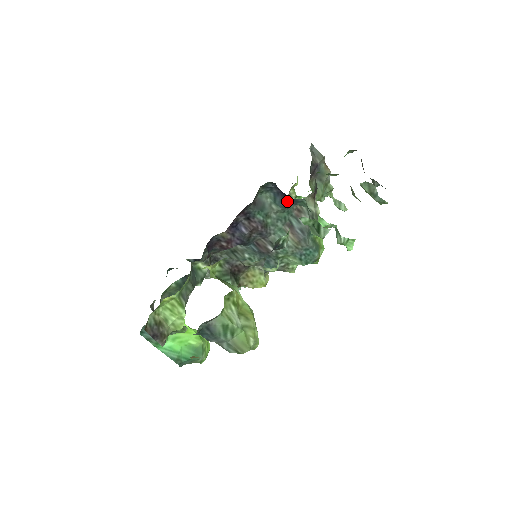
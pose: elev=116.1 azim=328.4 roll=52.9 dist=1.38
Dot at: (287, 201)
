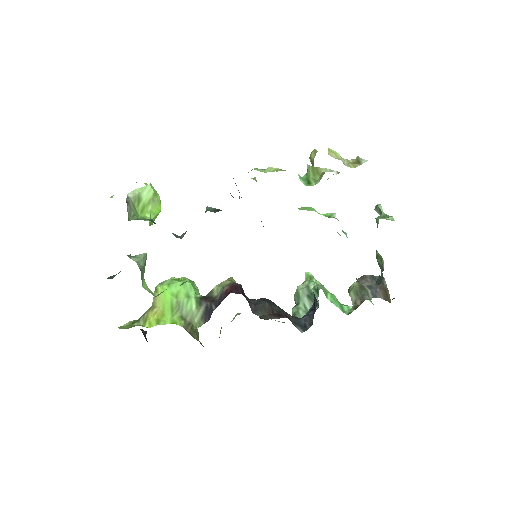
Dot at: occluded
